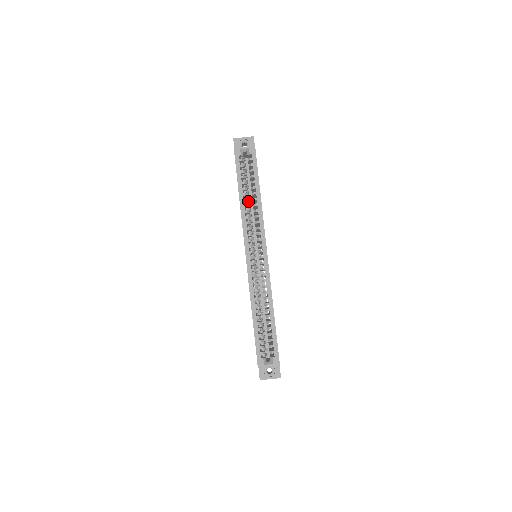
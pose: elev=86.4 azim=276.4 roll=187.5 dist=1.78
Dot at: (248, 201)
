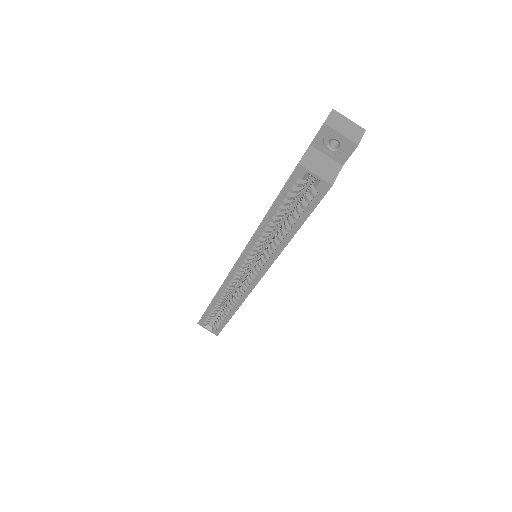
Dot at: occluded
